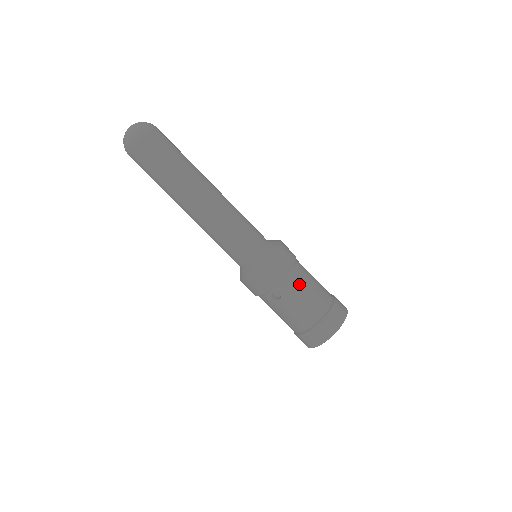
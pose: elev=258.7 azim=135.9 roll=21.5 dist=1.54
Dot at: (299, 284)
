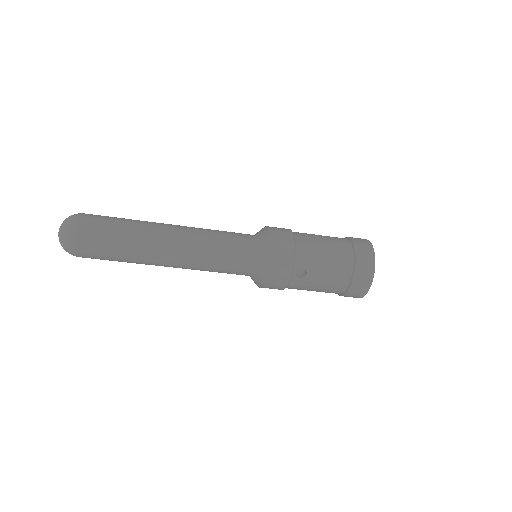
Dot at: (312, 248)
